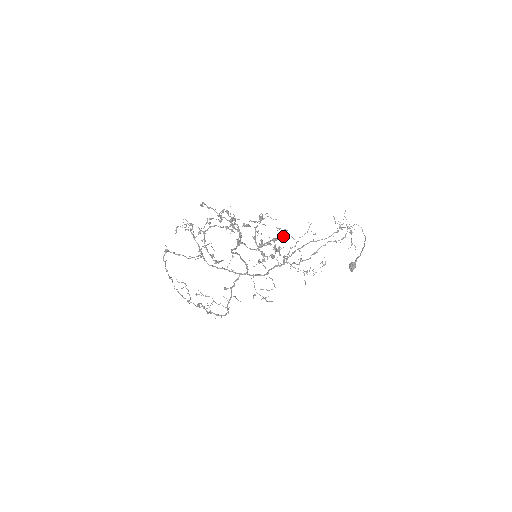
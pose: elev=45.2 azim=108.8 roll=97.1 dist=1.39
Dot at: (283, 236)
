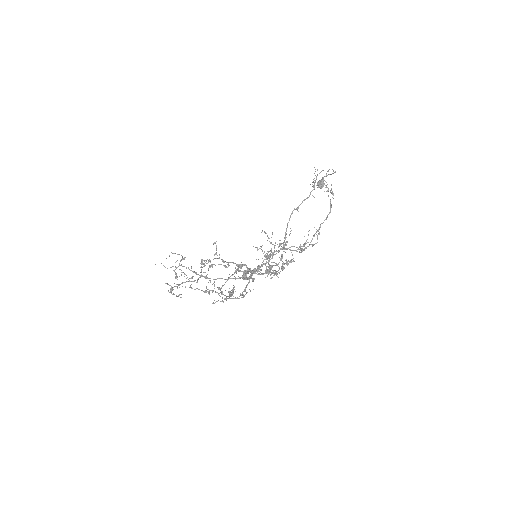
Dot at: (284, 246)
